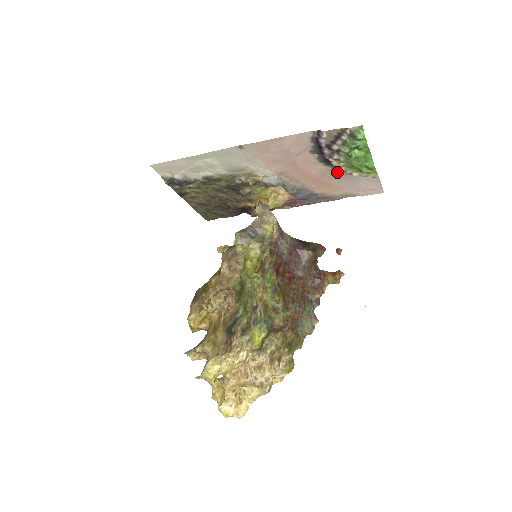
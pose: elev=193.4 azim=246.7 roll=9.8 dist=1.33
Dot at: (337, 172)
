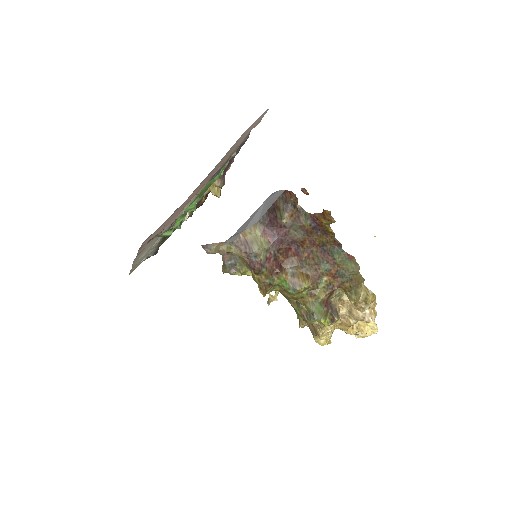
Dot at: (208, 174)
